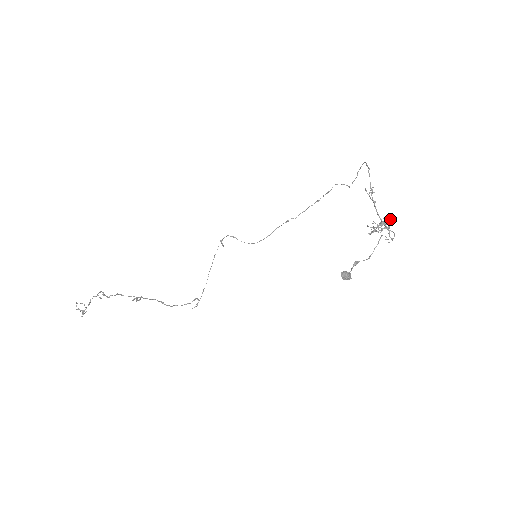
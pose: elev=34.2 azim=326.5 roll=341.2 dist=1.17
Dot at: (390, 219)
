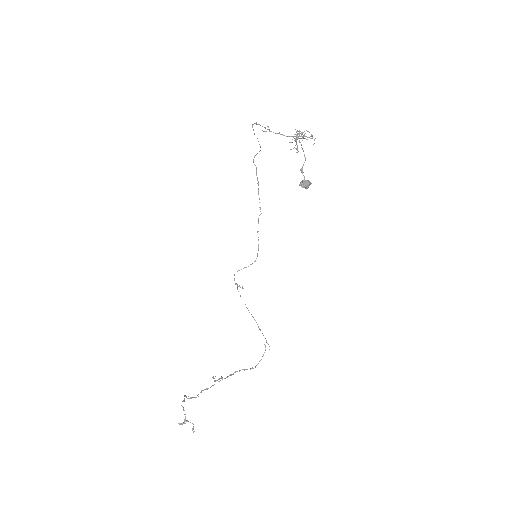
Dot at: occluded
